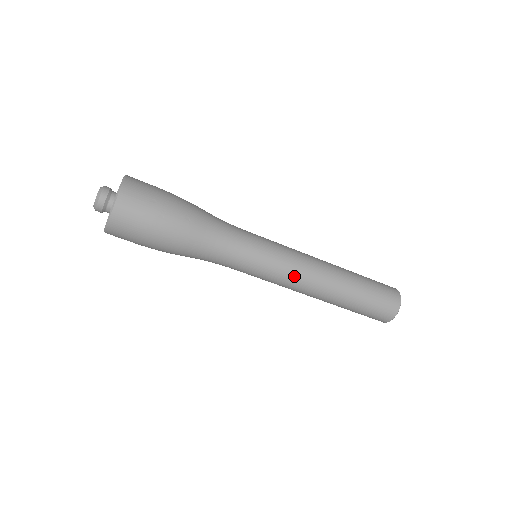
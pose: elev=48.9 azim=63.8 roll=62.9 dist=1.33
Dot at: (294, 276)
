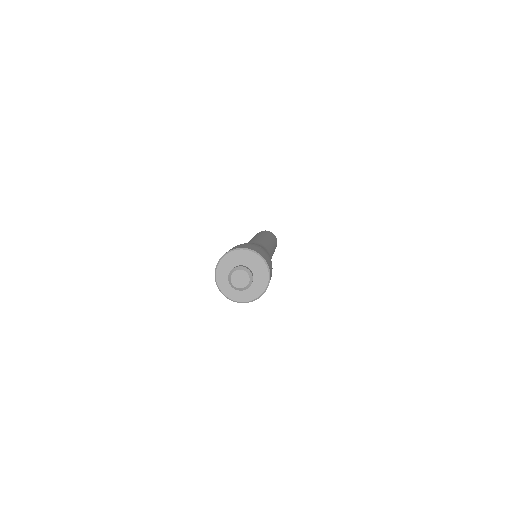
Dot at: occluded
